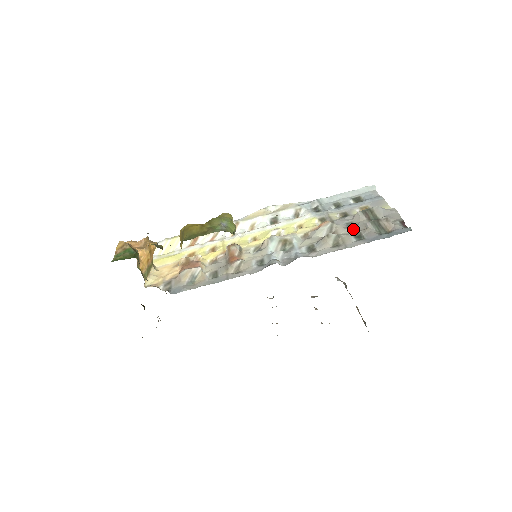
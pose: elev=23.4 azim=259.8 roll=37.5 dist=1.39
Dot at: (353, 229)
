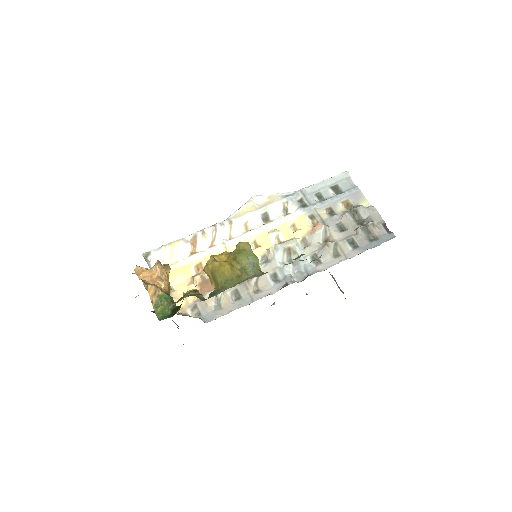
Dot at: (345, 233)
